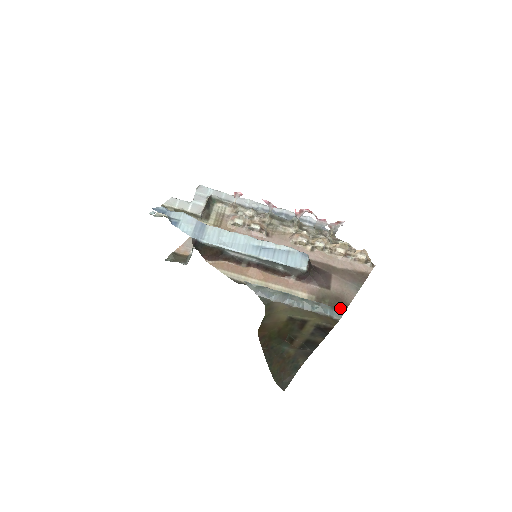
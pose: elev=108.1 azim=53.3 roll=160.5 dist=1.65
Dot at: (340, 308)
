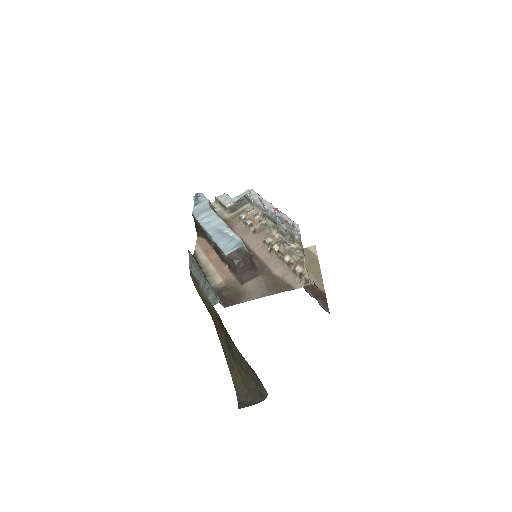
Dot at: occluded
